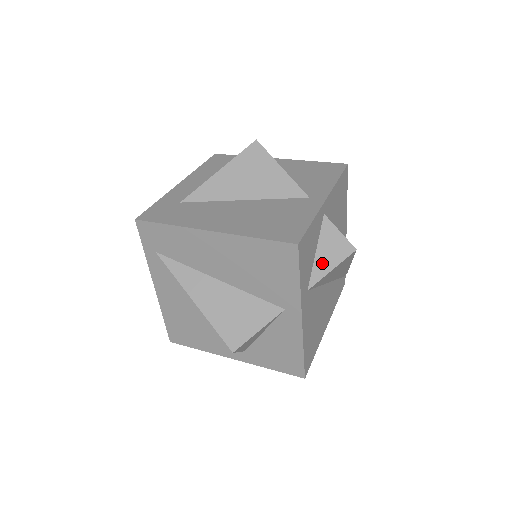
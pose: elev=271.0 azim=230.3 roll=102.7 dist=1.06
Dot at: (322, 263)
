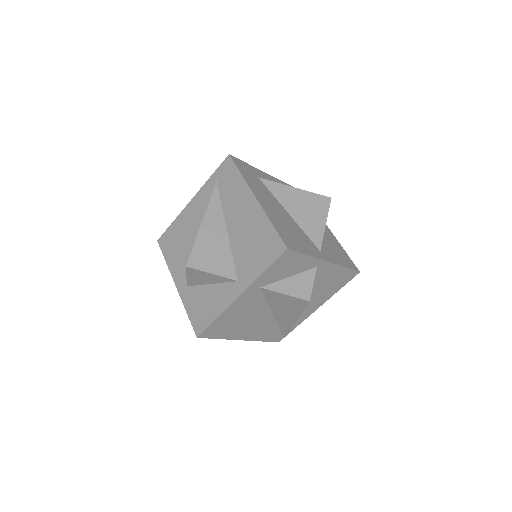
Dot at: (285, 285)
